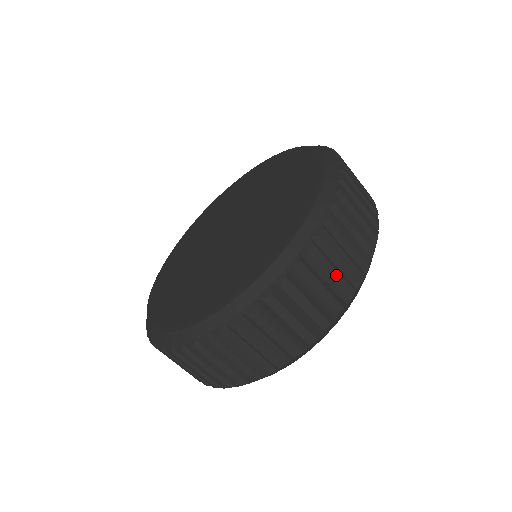
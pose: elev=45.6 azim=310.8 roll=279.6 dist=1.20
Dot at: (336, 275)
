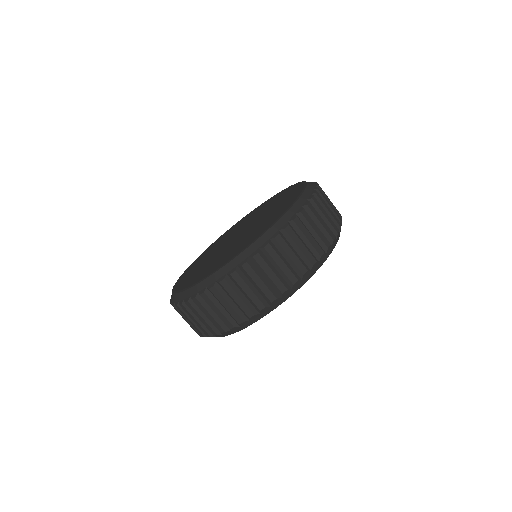
Dot at: (251, 293)
